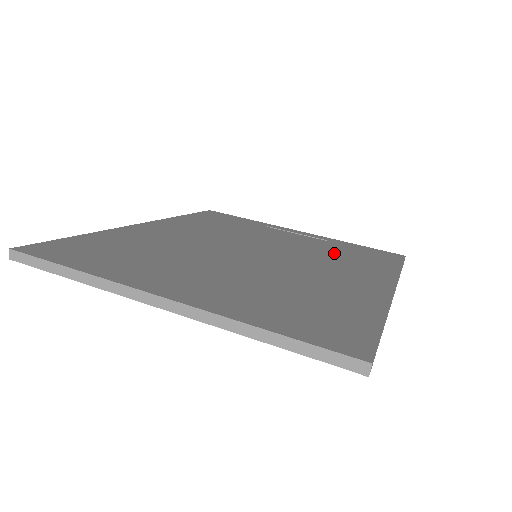
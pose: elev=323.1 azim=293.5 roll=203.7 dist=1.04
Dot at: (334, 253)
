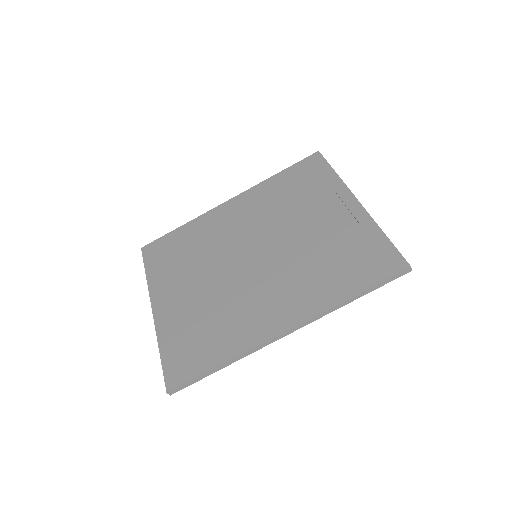
Dot at: (323, 257)
